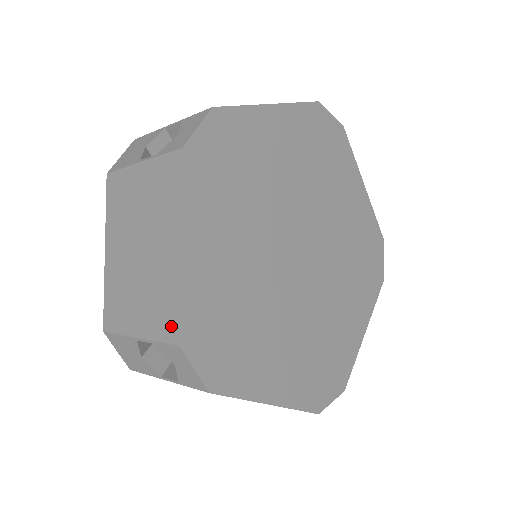
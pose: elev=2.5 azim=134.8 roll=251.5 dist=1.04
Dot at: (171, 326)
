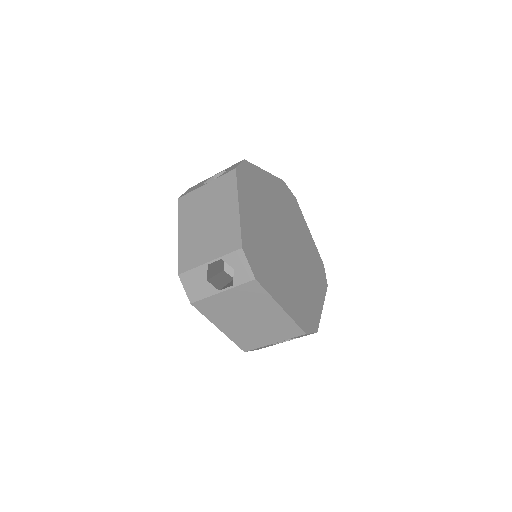
Dot at: (235, 242)
